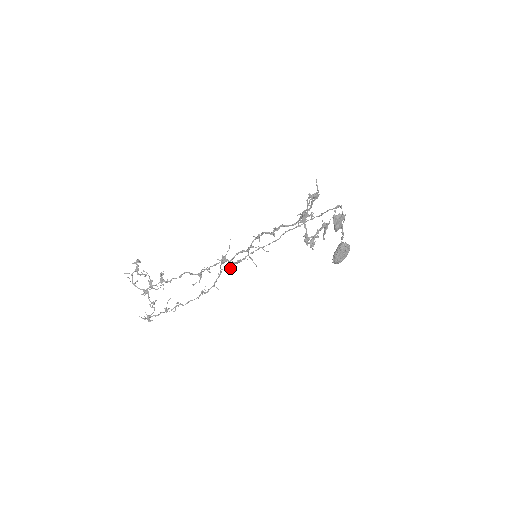
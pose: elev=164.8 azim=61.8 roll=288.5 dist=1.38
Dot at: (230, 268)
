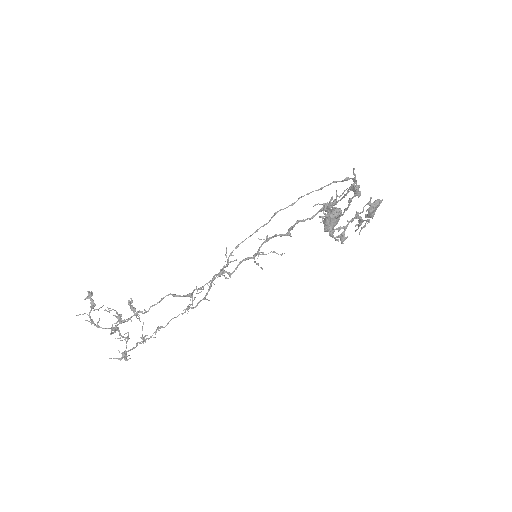
Dot at: (223, 275)
